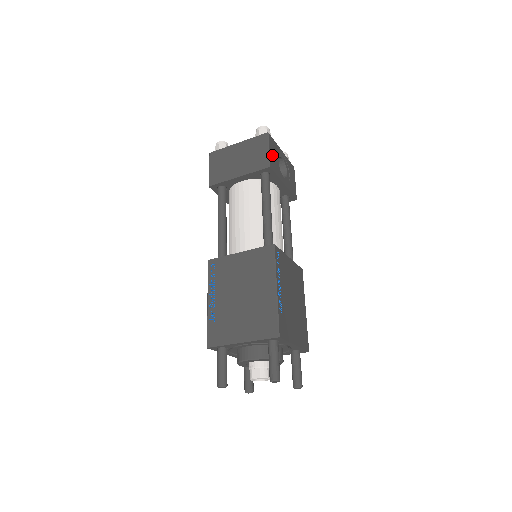
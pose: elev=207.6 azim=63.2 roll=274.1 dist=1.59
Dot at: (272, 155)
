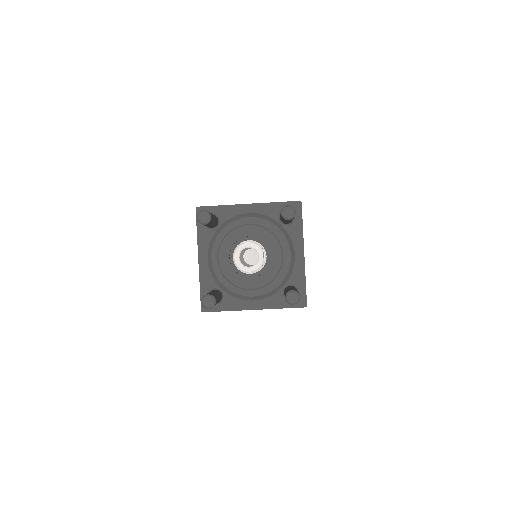
Dot at: occluded
